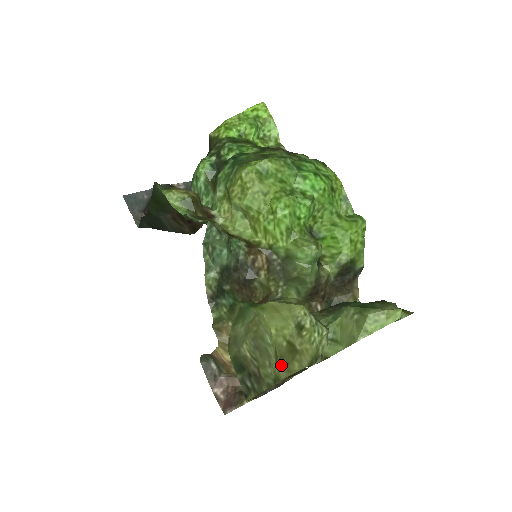
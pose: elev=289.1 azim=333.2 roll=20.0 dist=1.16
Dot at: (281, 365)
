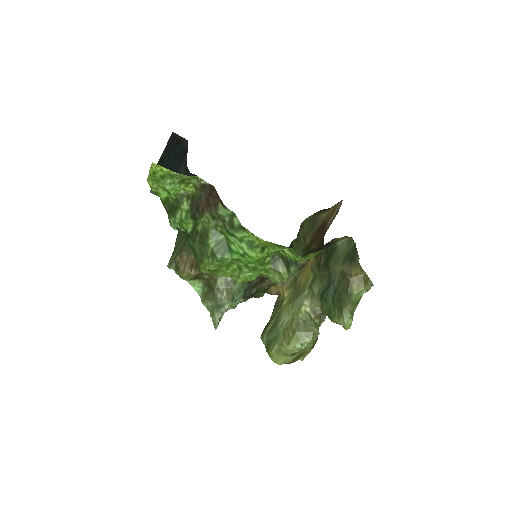
Dot at: (297, 360)
